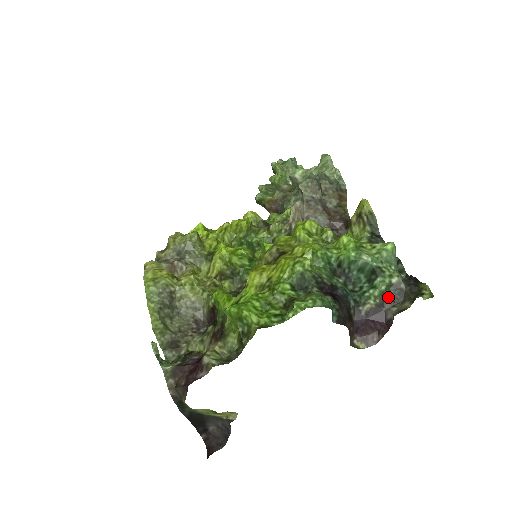
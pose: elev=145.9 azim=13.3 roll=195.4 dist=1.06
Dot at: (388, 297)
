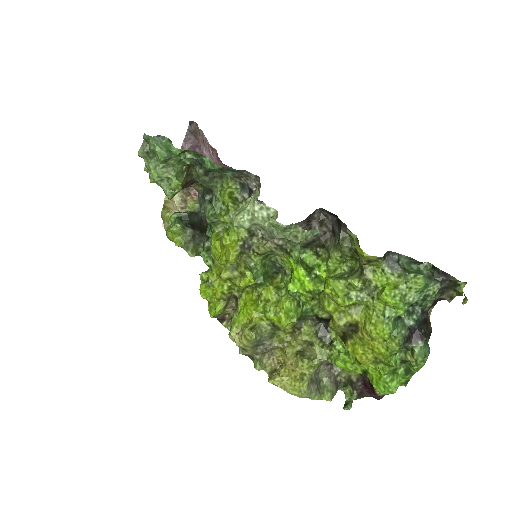
Dot at: (438, 298)
